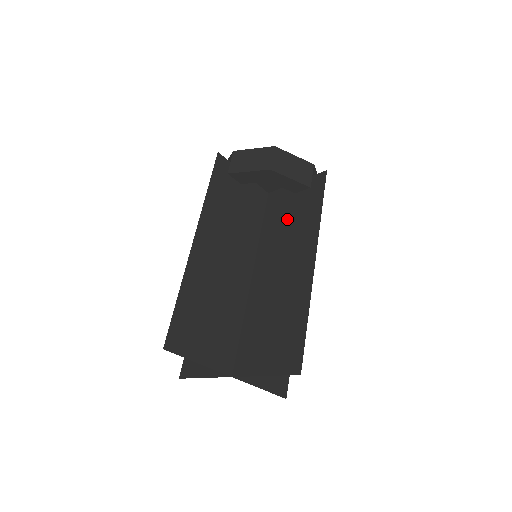
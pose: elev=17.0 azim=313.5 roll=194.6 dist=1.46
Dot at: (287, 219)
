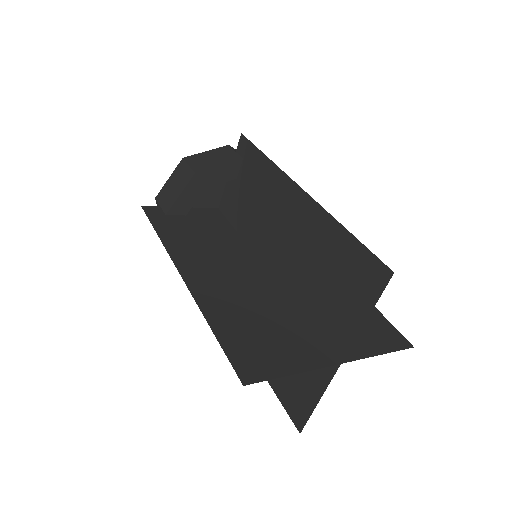
Dot at: (250, 200)
